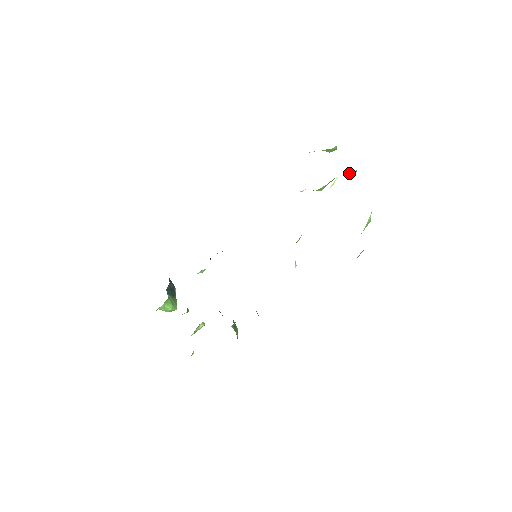
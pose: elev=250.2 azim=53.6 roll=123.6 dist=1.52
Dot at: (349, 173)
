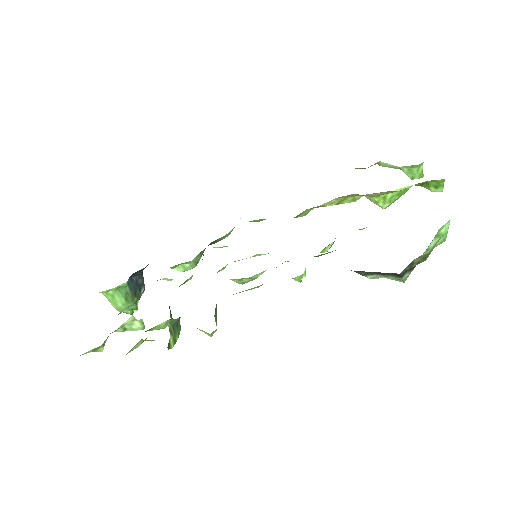
Dot at: (431, 190)
